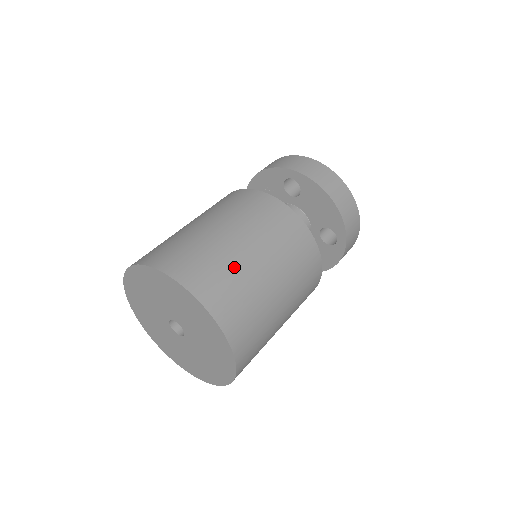
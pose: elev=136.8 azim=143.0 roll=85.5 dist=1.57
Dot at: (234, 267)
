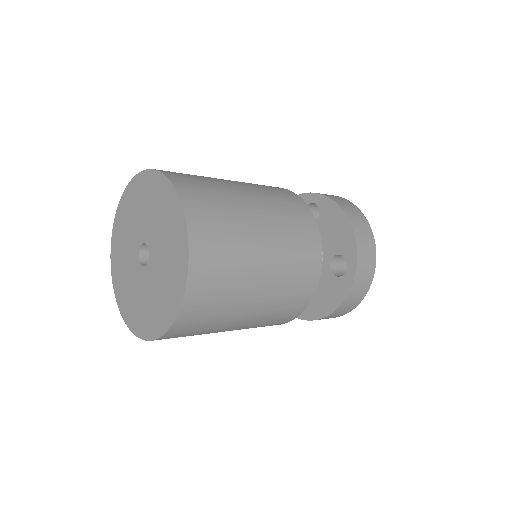
Dot at: (224, 192)
